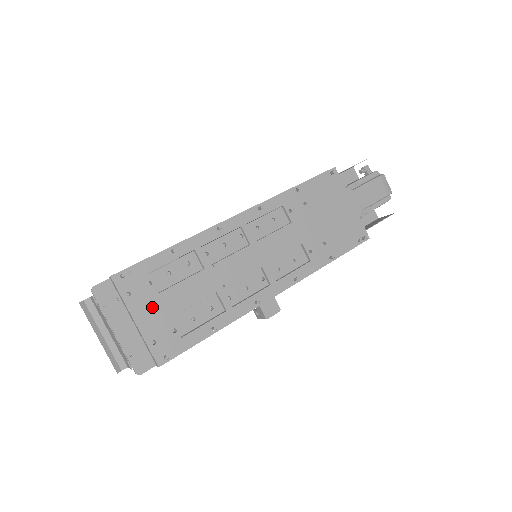
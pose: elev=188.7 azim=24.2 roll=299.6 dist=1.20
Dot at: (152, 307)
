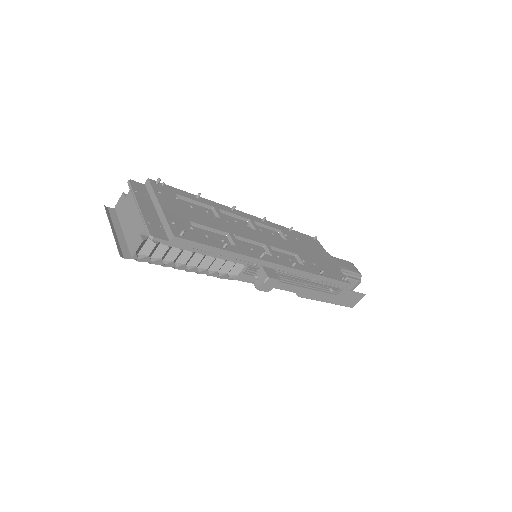
Dot at: (176, 208)
